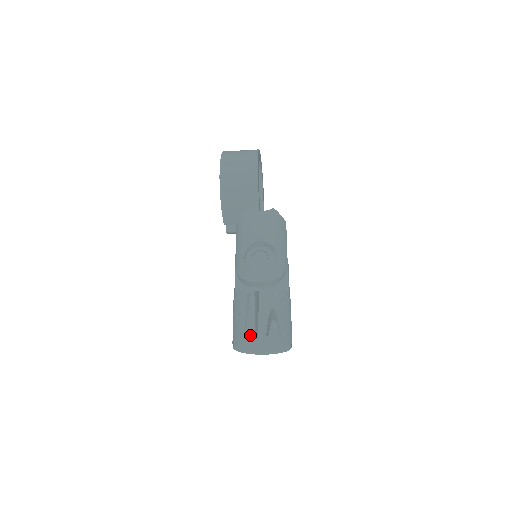
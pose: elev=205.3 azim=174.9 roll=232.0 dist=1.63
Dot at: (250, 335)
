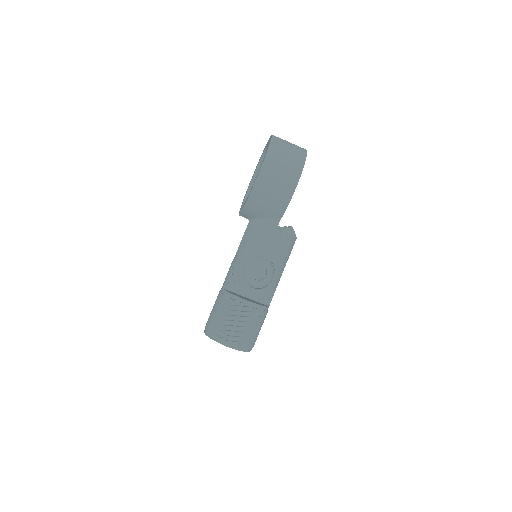
Dot at: (223, 339)
